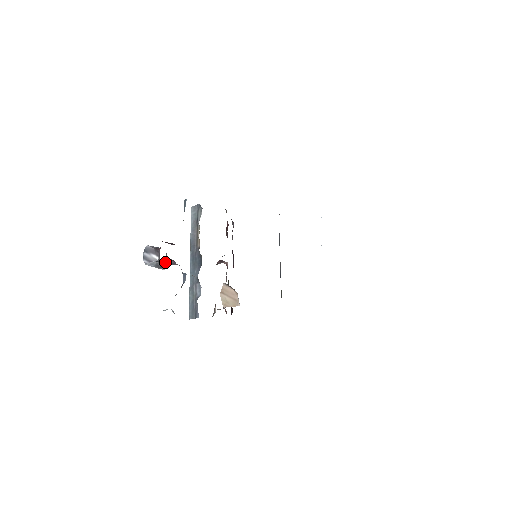
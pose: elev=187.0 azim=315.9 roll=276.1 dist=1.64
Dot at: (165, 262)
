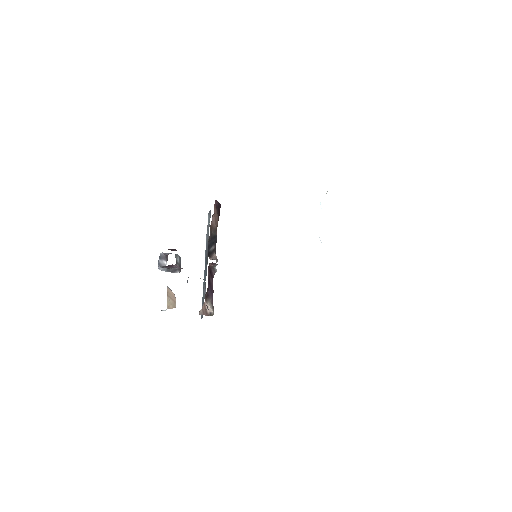
Dot at: (168, 267)
